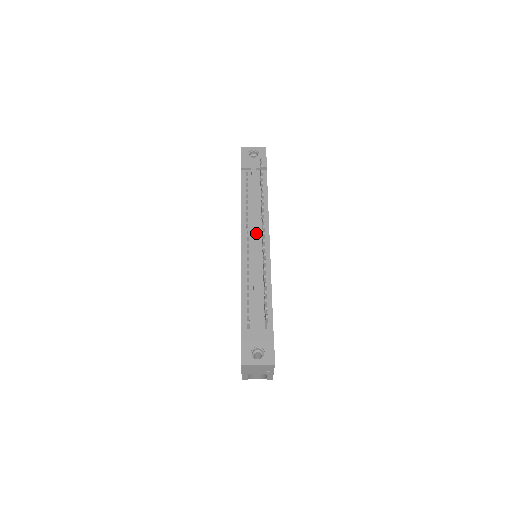
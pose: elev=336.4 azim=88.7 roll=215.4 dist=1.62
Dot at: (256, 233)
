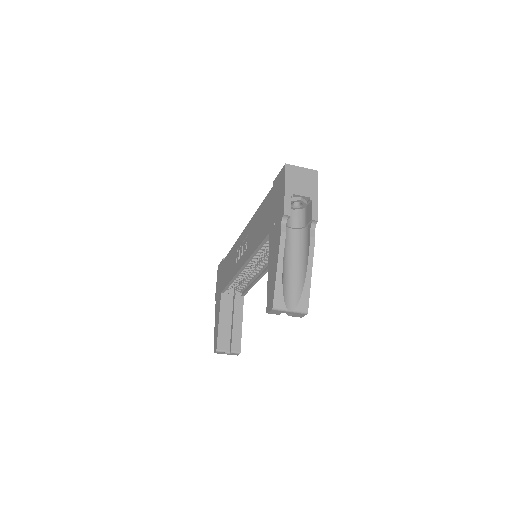
Dot at: occluded
